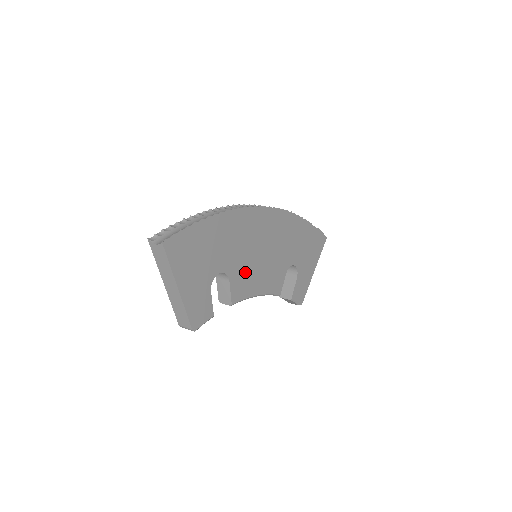
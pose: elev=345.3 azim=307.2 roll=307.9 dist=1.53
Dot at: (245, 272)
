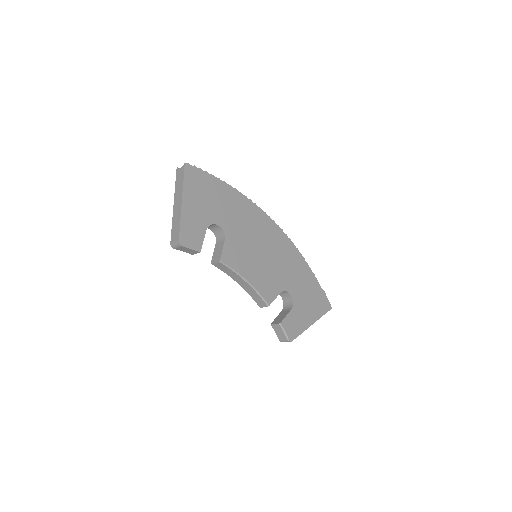
Dot at: (241, 249)
